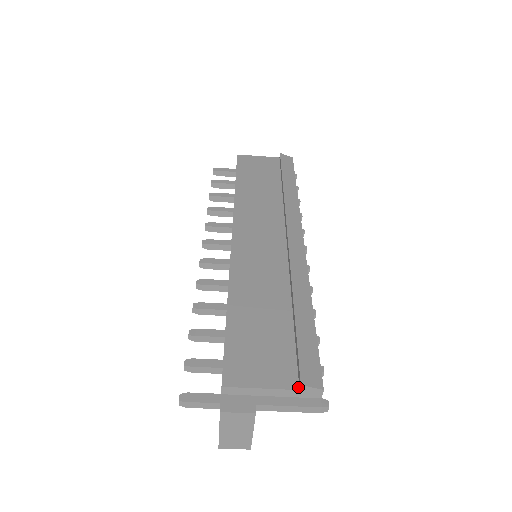
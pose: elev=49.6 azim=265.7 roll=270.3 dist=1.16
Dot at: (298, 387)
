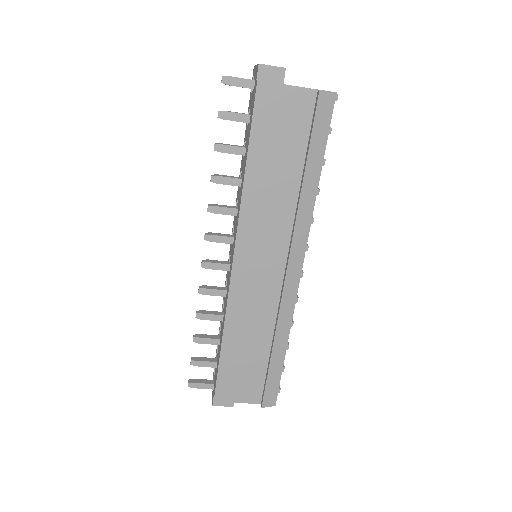
Dot at: (260, 403)
